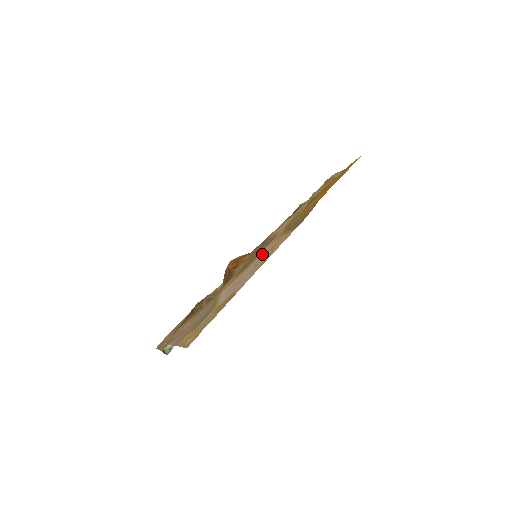
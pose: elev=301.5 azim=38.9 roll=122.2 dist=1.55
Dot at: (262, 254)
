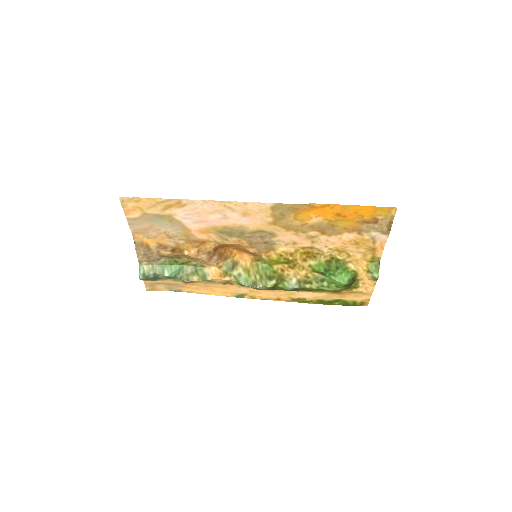
Dot at: (241, 221)
